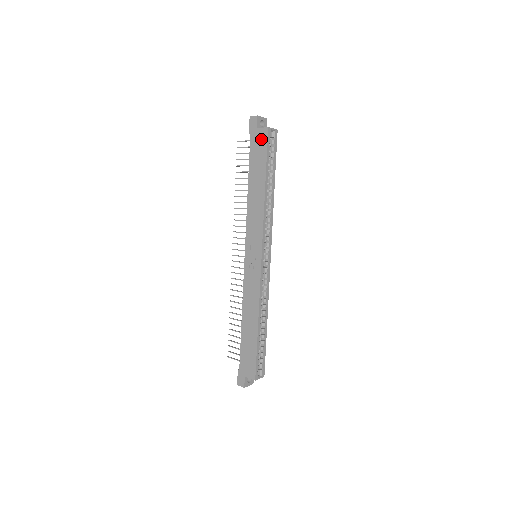
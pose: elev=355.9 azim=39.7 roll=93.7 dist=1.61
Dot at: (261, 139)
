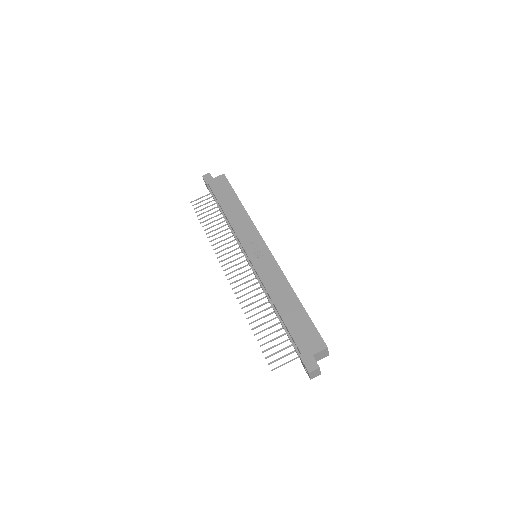
Dot at: (221, 181)
